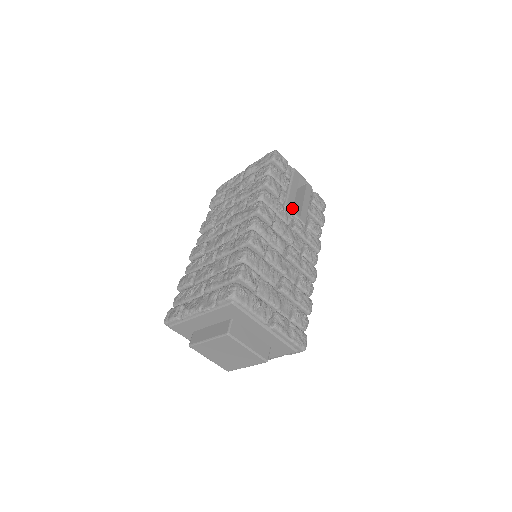
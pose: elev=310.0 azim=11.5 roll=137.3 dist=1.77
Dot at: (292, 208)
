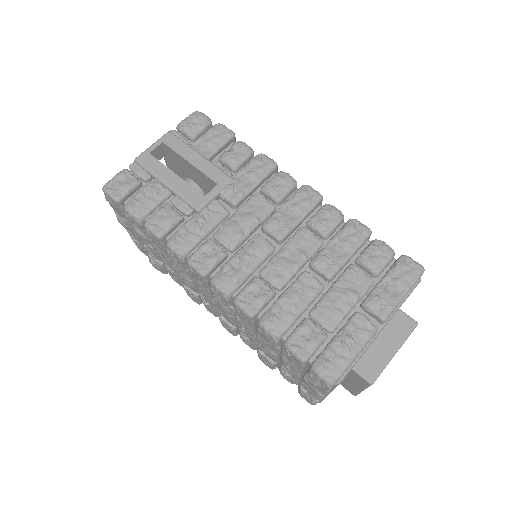
Dot at: (203, 197)
